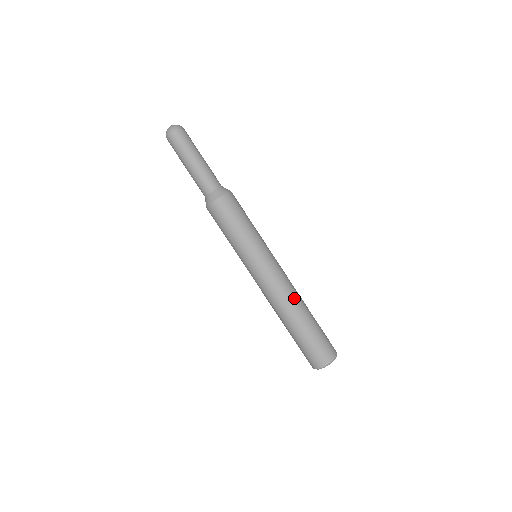
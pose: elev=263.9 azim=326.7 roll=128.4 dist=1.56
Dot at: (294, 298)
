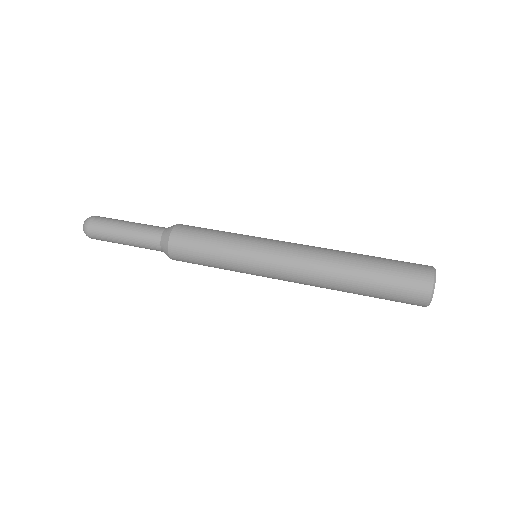
Dot at: occluded
